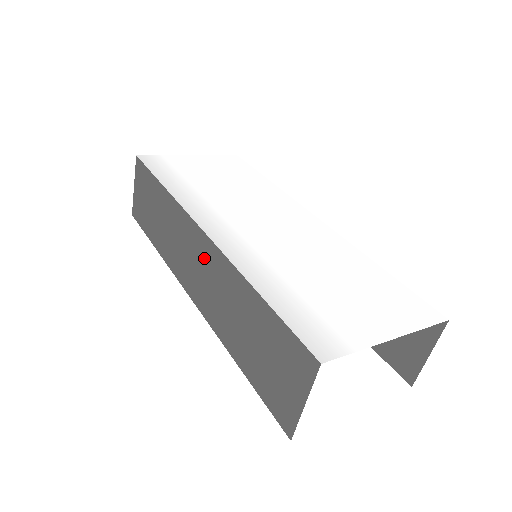
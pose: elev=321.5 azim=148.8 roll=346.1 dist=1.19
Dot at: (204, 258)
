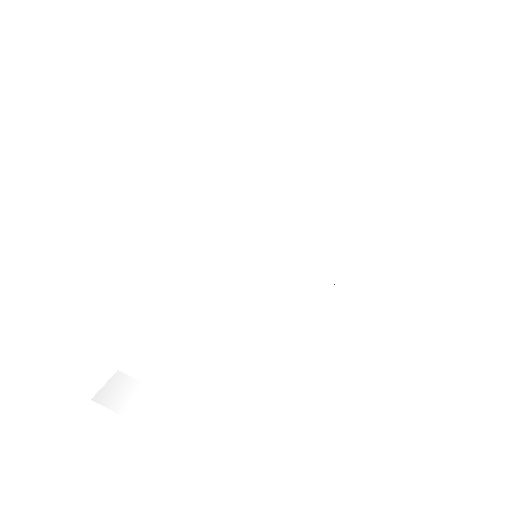
Dot at: occluded
